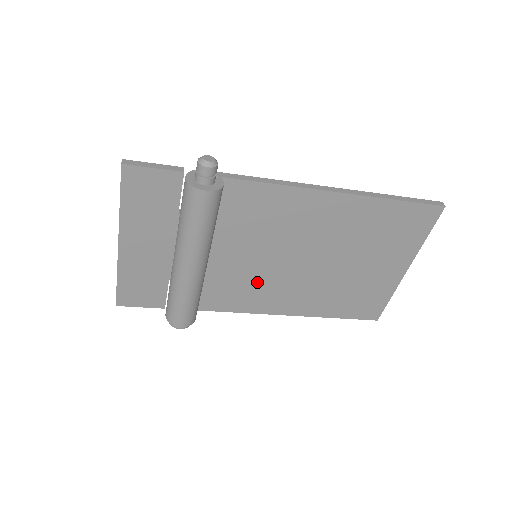
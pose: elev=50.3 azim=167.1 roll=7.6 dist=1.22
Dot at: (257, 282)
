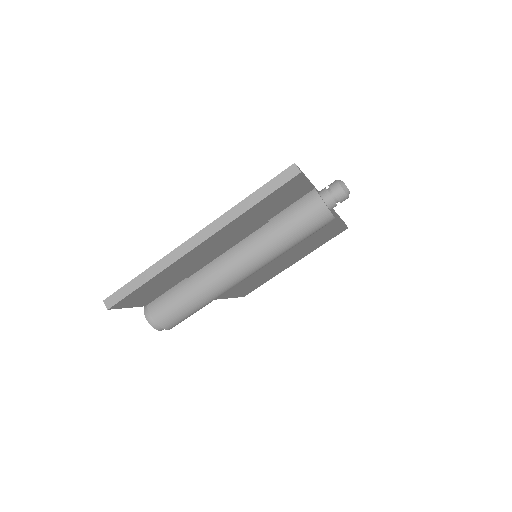
Dot at: occluded
